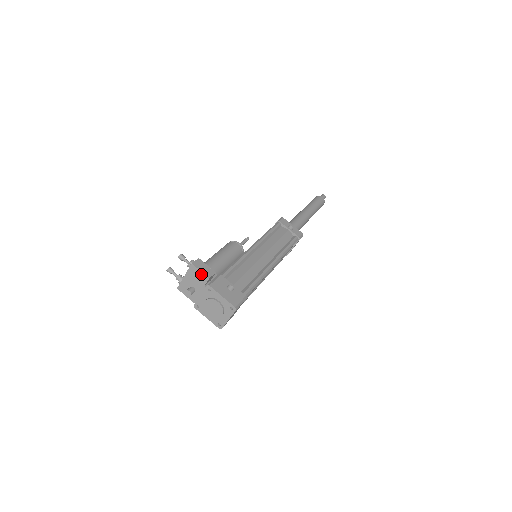
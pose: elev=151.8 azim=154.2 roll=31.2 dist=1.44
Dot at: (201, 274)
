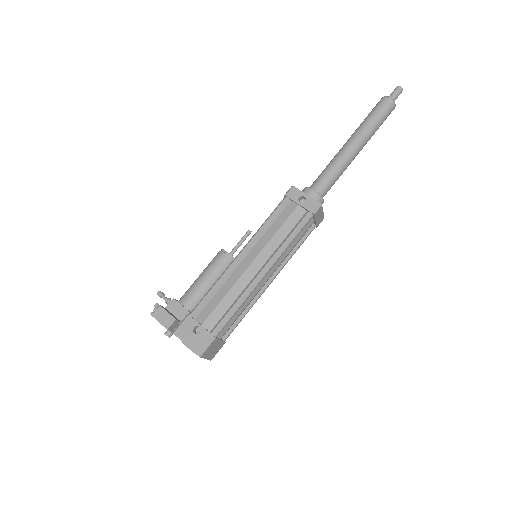
Dot at: (162, 324)
